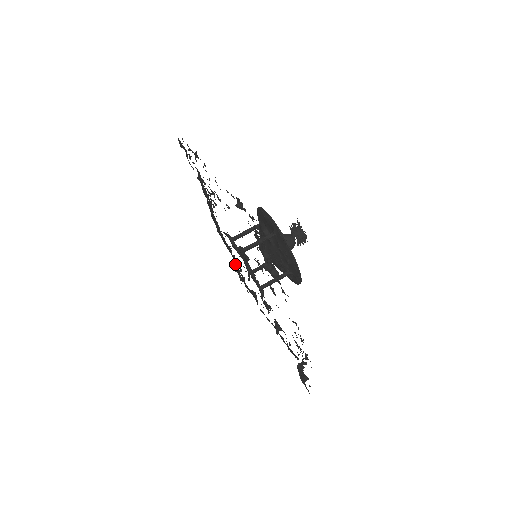
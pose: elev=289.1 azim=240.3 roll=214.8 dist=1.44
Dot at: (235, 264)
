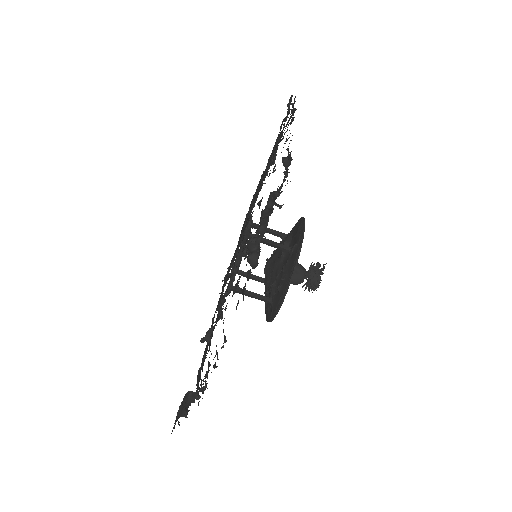
Dot at: occluded
